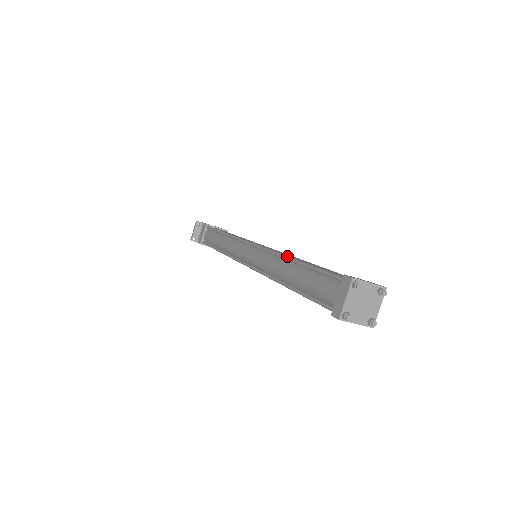
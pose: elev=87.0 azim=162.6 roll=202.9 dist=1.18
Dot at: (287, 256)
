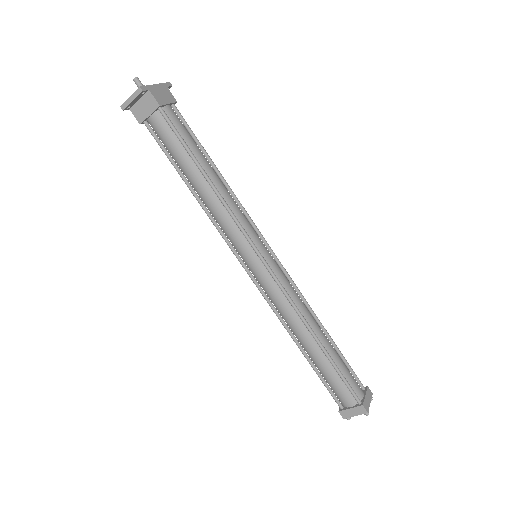
Dot at: (313, 333)
